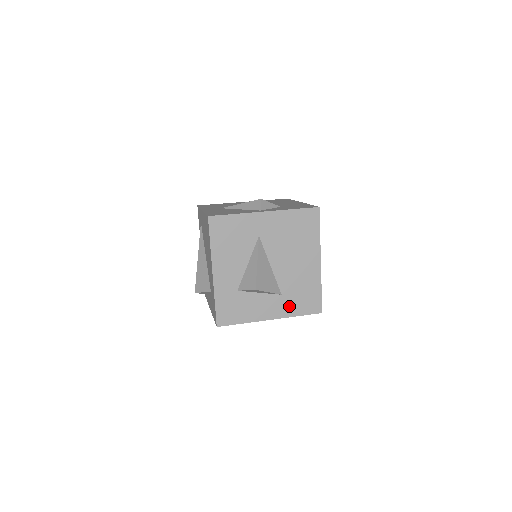
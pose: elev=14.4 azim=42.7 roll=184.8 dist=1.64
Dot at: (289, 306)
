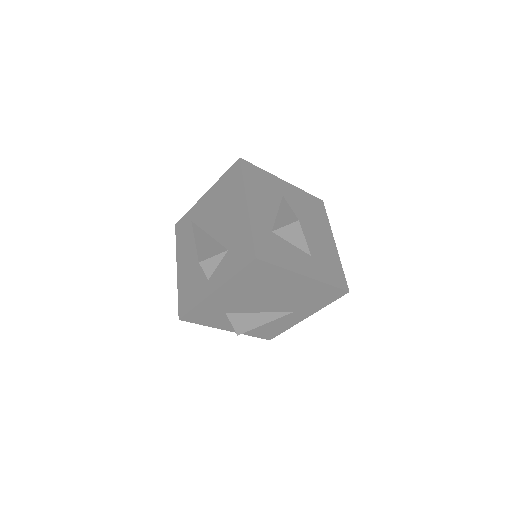
Dot at: (320, 271)
